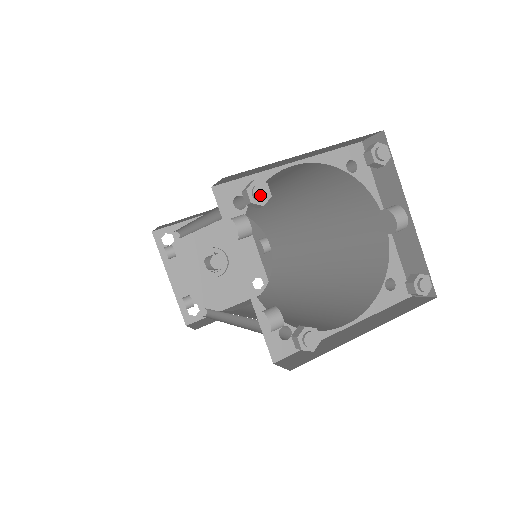
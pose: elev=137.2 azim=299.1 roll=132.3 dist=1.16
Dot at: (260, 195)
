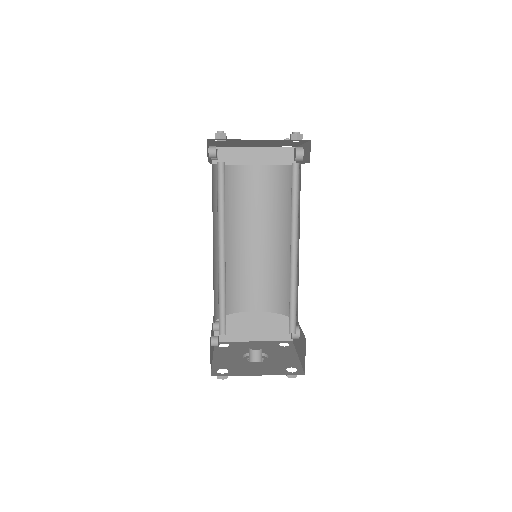
Dot at: occluded
